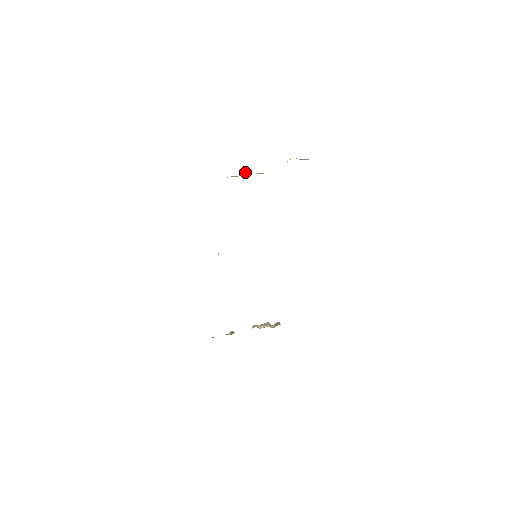
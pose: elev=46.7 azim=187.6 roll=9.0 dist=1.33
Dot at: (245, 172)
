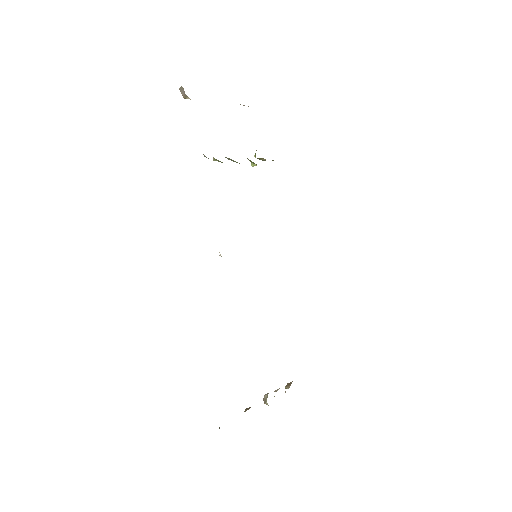
Dot at: occluded
